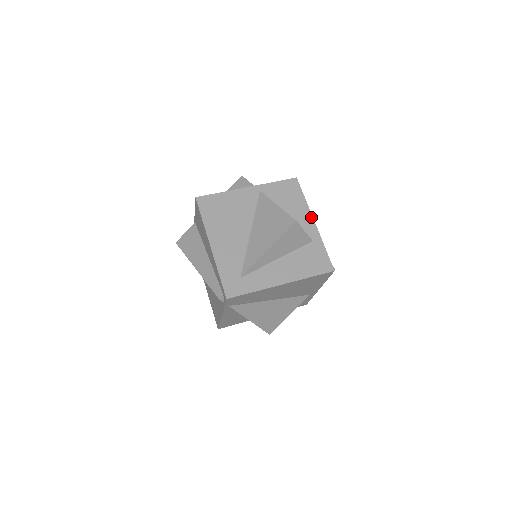
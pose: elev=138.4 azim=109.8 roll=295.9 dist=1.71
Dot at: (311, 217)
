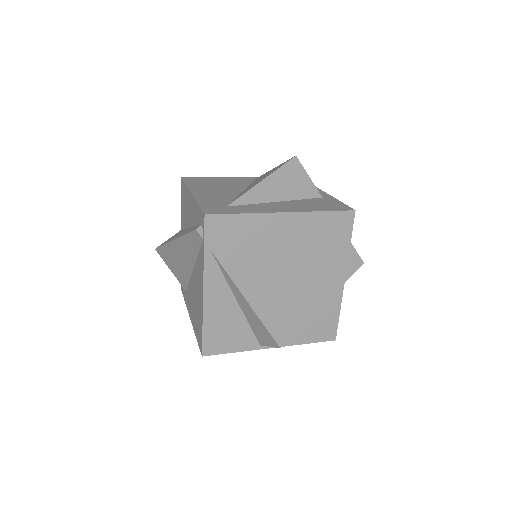
Dot at: (318, 189)
